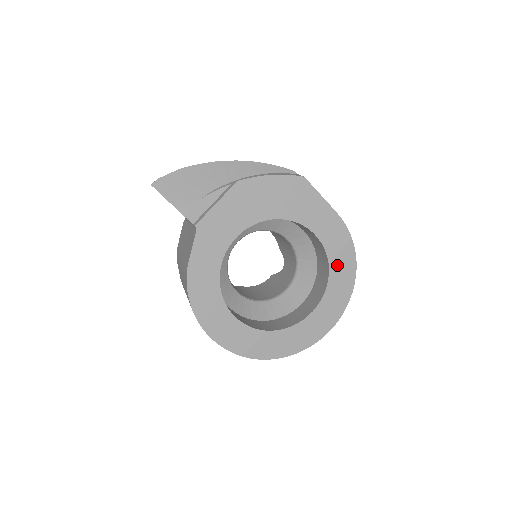
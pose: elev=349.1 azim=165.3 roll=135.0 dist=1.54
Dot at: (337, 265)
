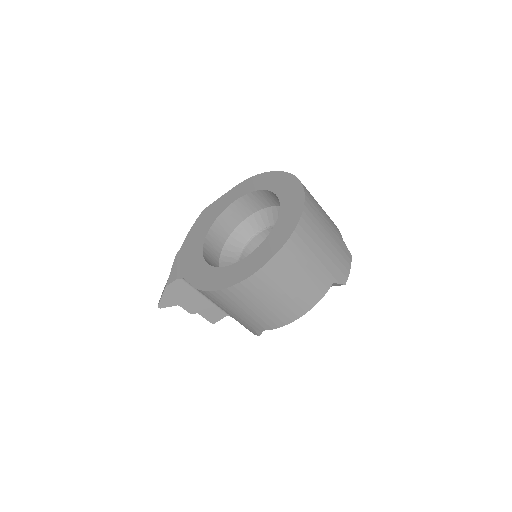
Dot at: (261, 185)
